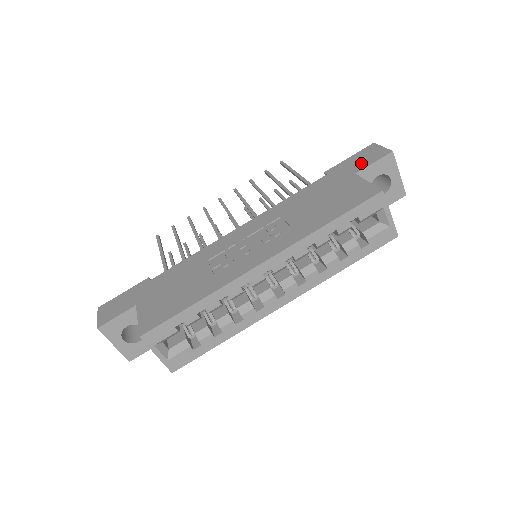
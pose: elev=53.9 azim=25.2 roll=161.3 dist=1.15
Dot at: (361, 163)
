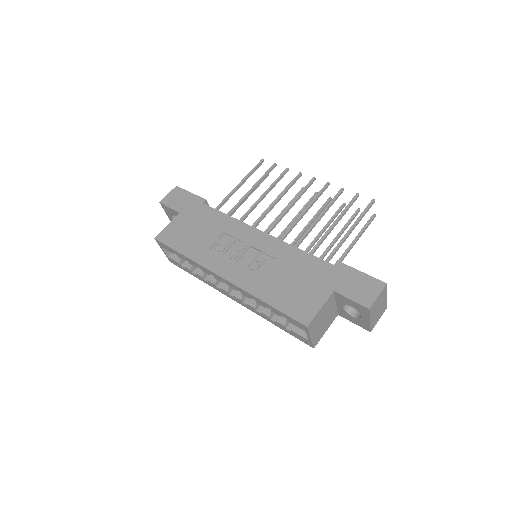
Dot at: (350, 288)
